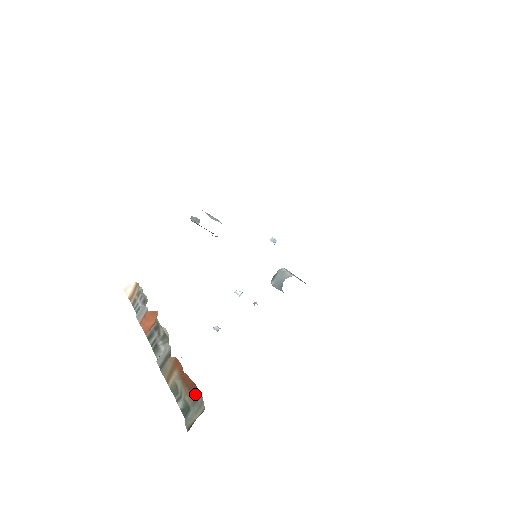
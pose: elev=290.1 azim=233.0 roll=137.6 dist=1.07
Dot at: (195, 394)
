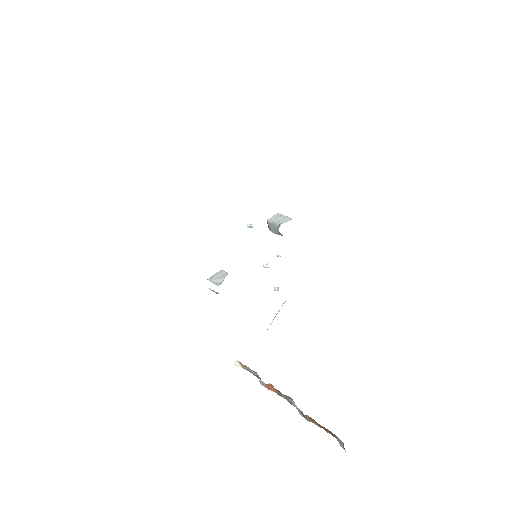
Dot at: (333, 434)
